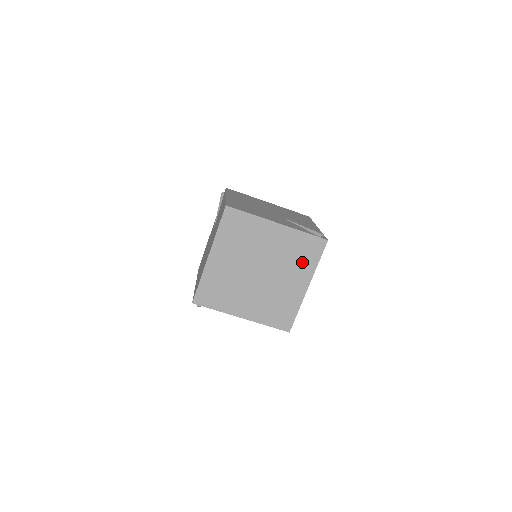
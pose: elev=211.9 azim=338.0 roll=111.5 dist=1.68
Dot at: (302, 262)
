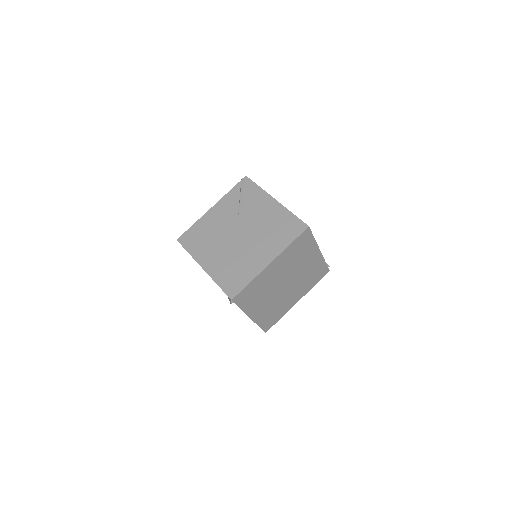
Dot at: (309, 283)
